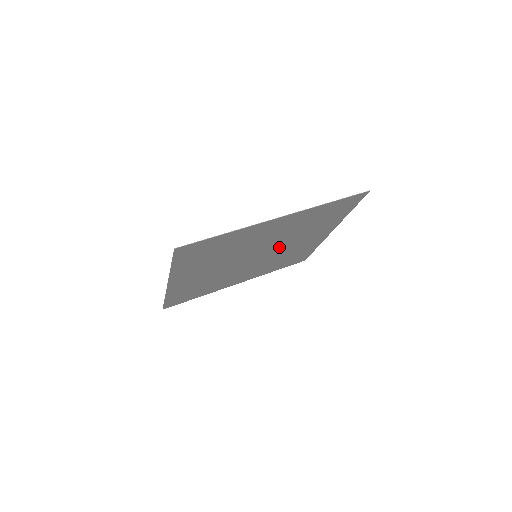
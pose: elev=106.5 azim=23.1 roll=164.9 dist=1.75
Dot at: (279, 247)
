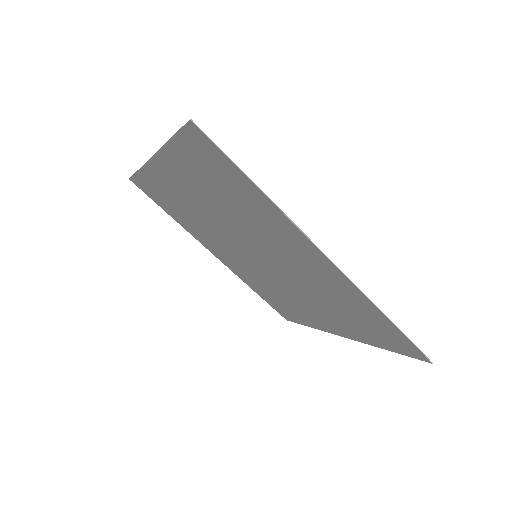
Dot at: (284, 280)
